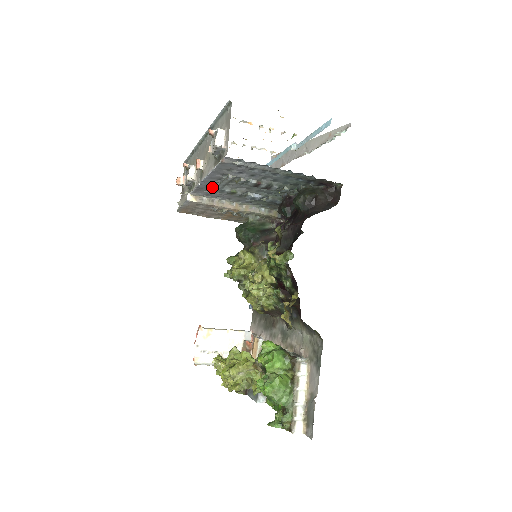
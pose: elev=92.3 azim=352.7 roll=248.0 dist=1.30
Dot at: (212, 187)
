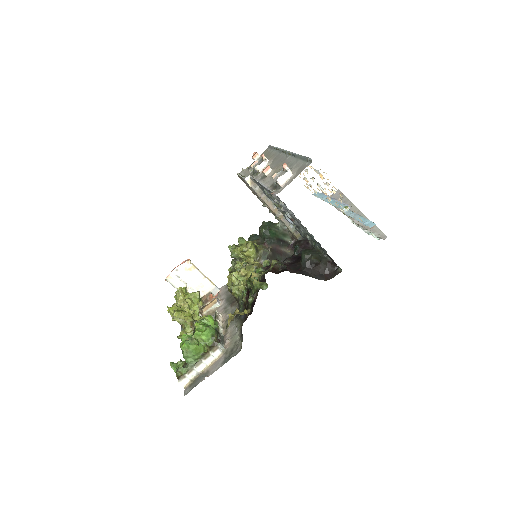
Dot at: (264, 190)
